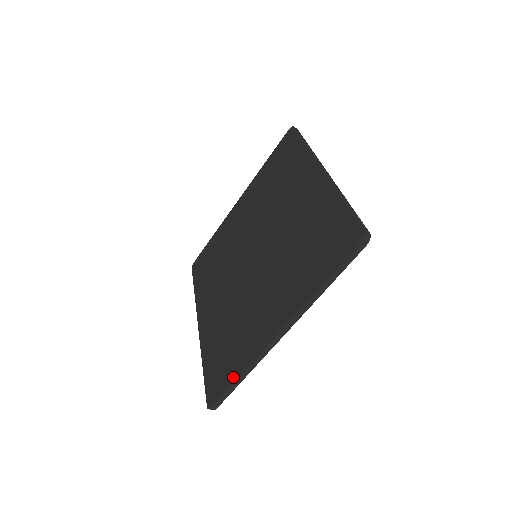
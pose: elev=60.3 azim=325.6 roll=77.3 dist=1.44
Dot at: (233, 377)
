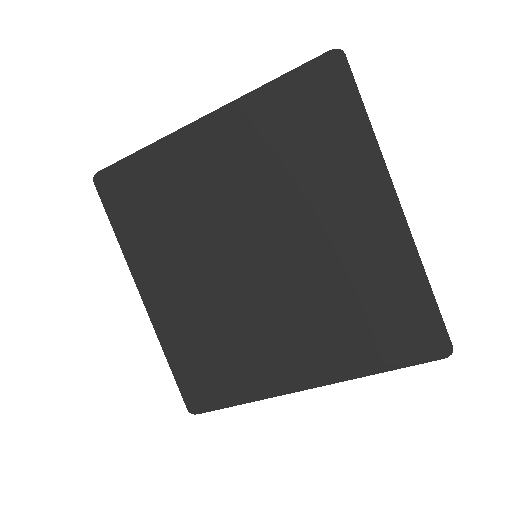
Dot at: (232, 400)
